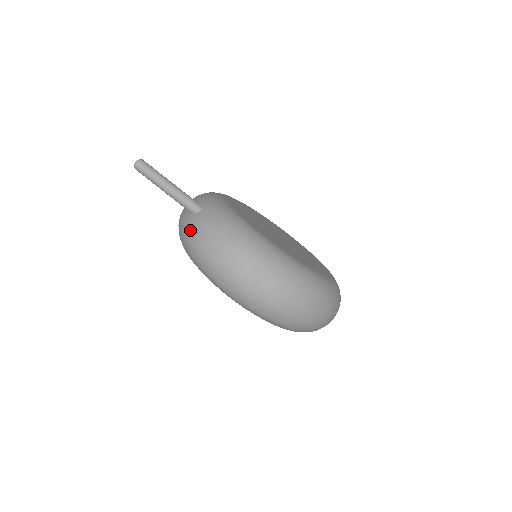
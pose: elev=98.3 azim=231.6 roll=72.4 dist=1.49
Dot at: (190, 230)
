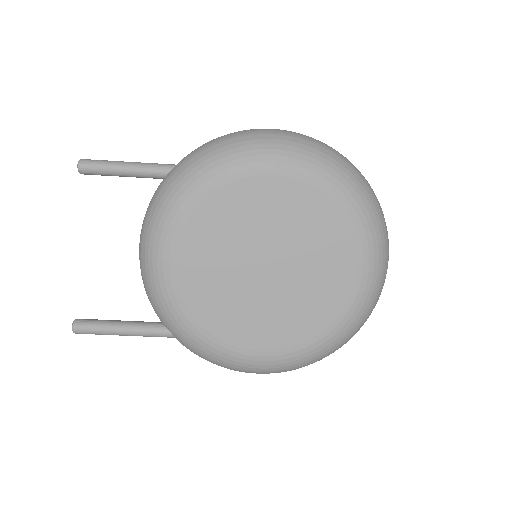
Dot at: occluded
